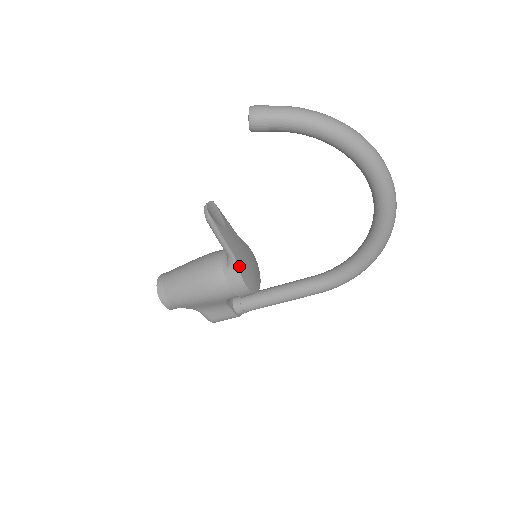
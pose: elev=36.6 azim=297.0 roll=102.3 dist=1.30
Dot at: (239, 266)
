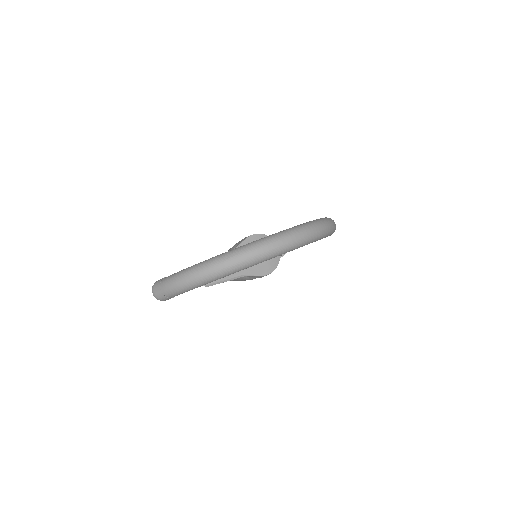
Dot at: (252, 274)
